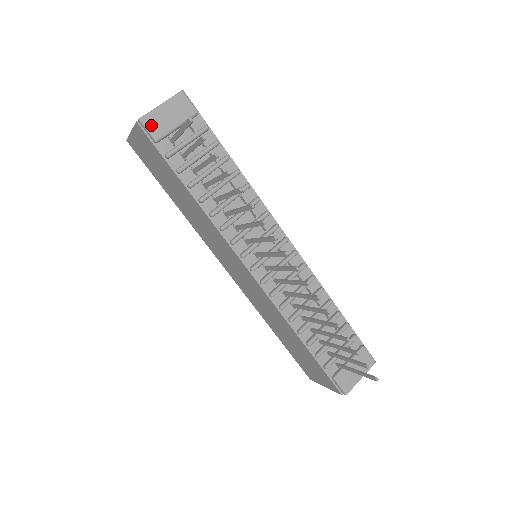
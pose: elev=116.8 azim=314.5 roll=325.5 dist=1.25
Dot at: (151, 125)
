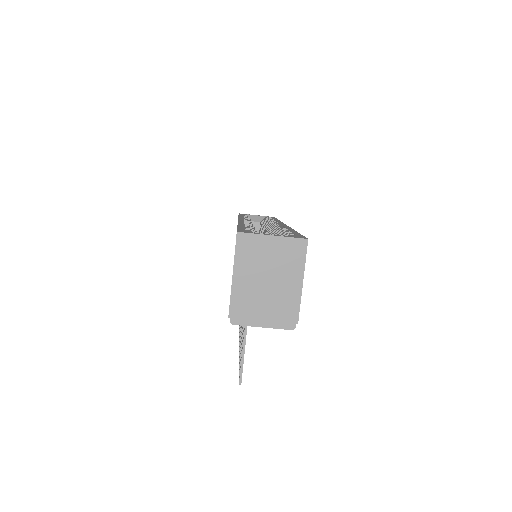
Dot at: occluded
